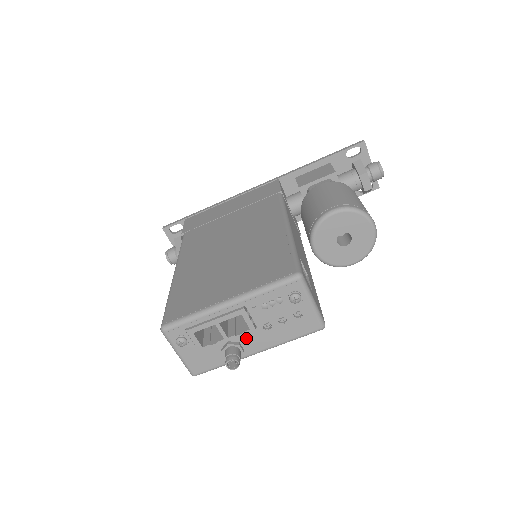
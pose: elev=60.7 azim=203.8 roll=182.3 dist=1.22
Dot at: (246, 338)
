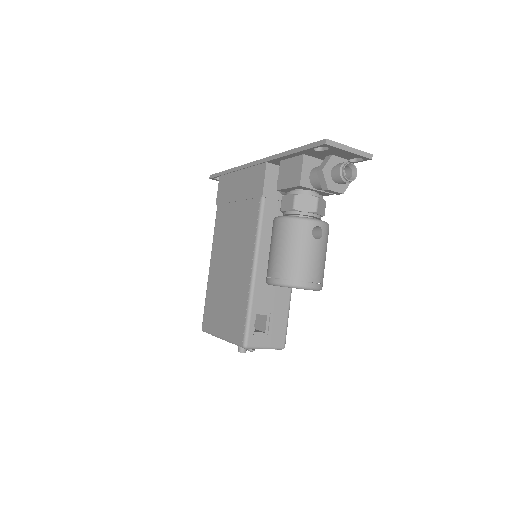
Dot at: occluded
